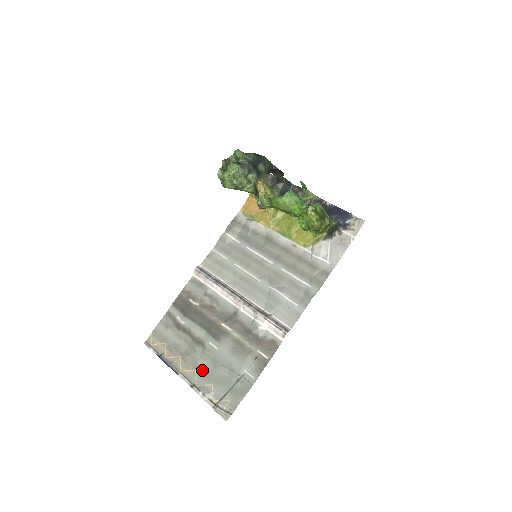
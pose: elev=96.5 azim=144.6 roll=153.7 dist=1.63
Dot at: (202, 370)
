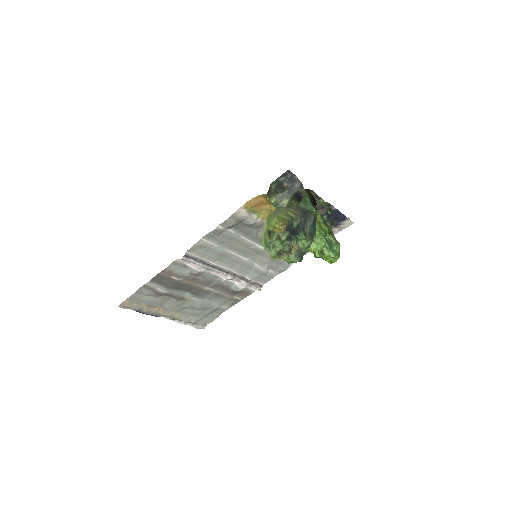
Dot at: (182, 311)
